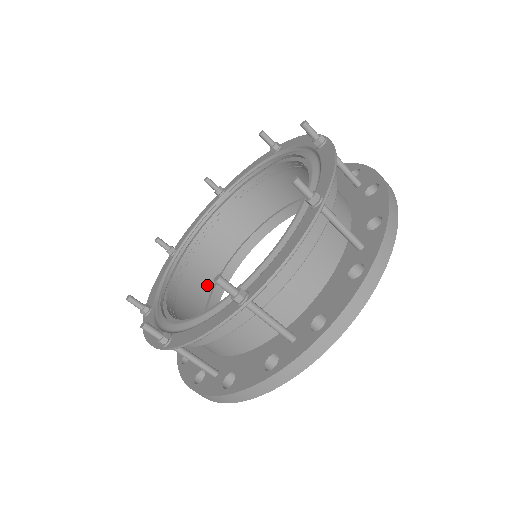
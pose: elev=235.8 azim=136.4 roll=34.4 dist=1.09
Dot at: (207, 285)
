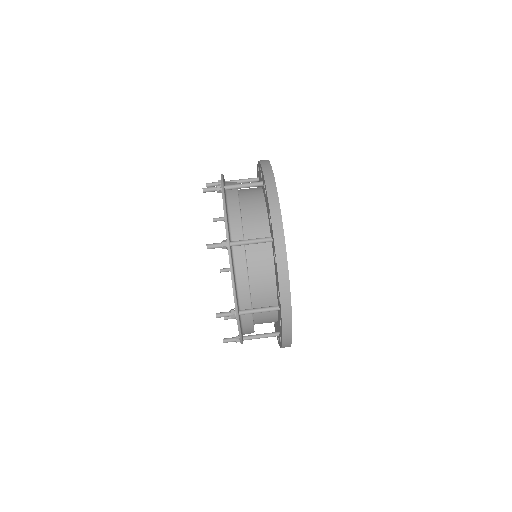
Dot at: occluded
